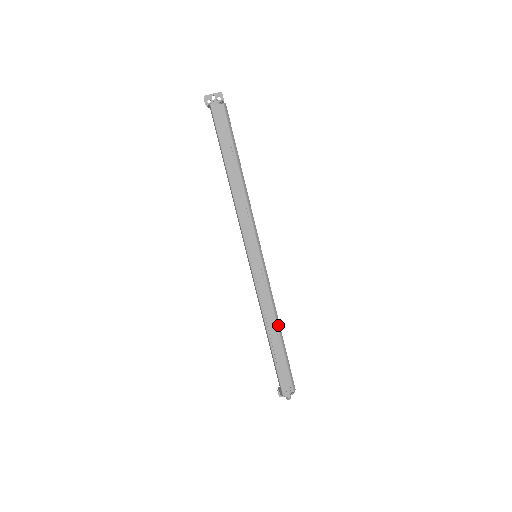
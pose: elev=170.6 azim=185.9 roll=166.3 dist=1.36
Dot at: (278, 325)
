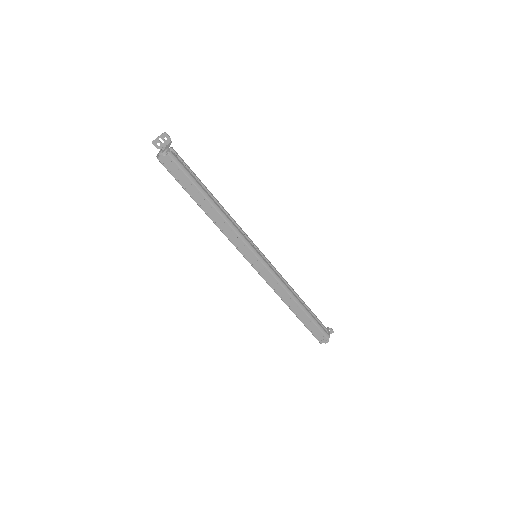
Dot at: (295, 300)
